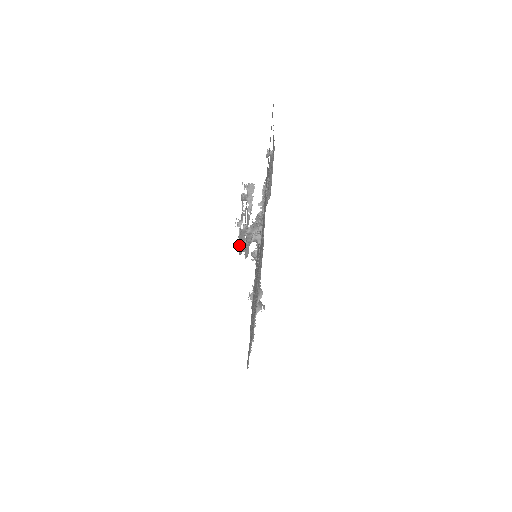
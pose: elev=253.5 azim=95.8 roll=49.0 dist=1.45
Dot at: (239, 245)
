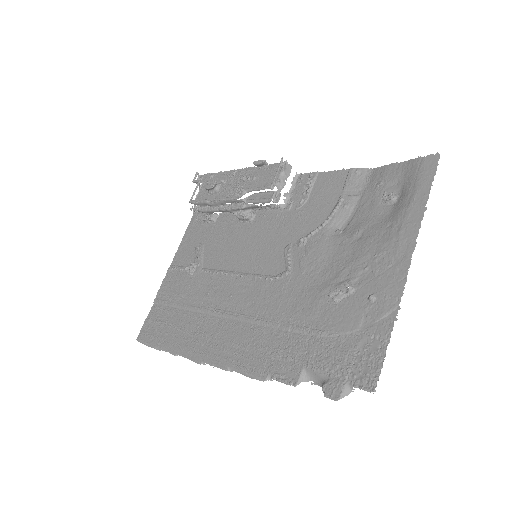
Dot at: (206, 200)
